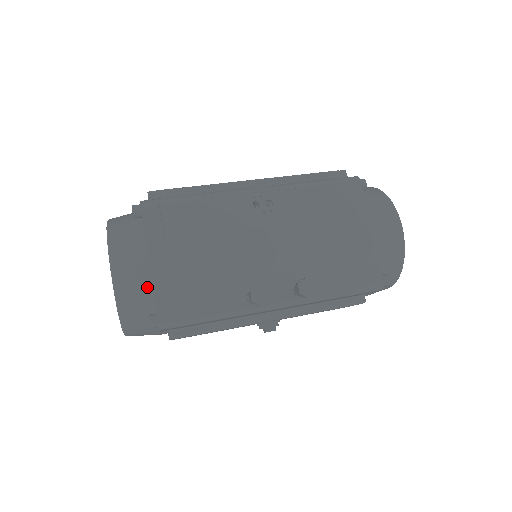
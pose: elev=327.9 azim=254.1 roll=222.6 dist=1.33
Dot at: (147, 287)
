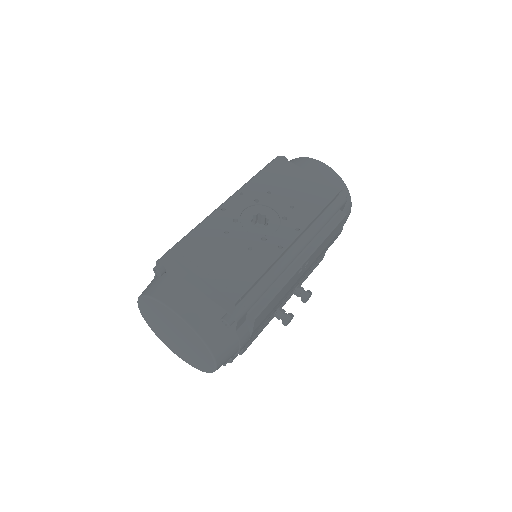
Dot at: occluded
